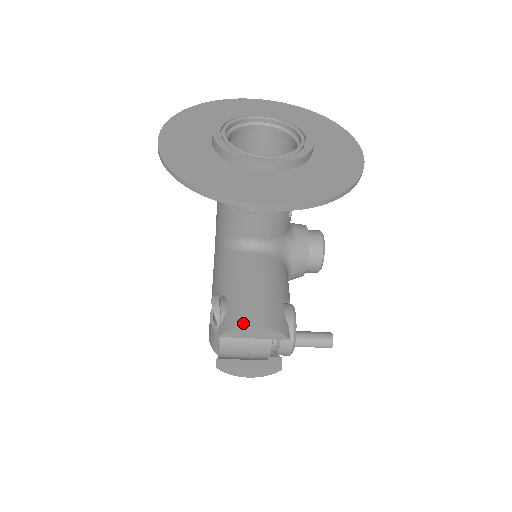
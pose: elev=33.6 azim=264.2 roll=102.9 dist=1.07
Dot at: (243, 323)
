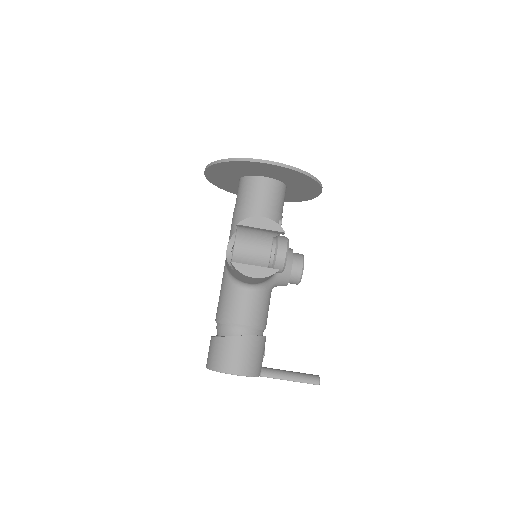
Dot at: (254, 217)
